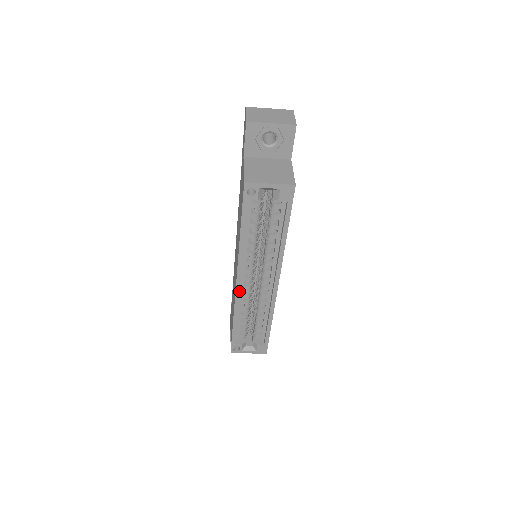
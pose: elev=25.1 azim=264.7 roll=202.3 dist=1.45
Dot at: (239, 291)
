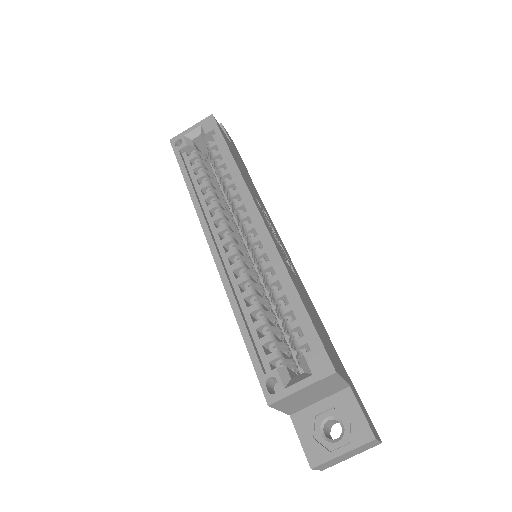
Dot at: (218, 256)
